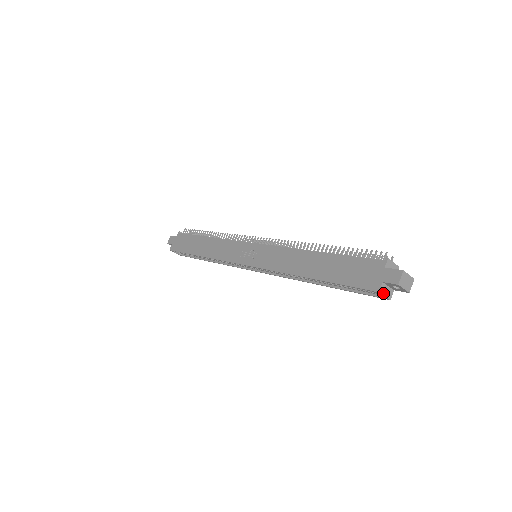
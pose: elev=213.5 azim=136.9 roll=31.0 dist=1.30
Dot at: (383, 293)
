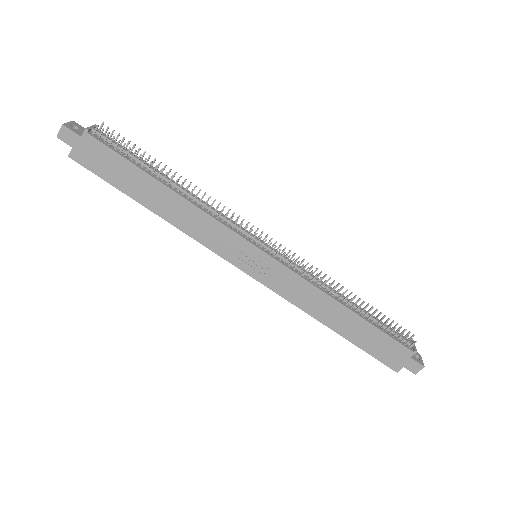
Dot at: (397, 368)
